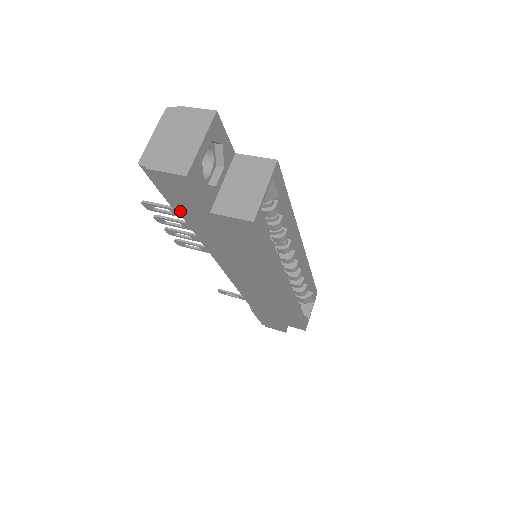
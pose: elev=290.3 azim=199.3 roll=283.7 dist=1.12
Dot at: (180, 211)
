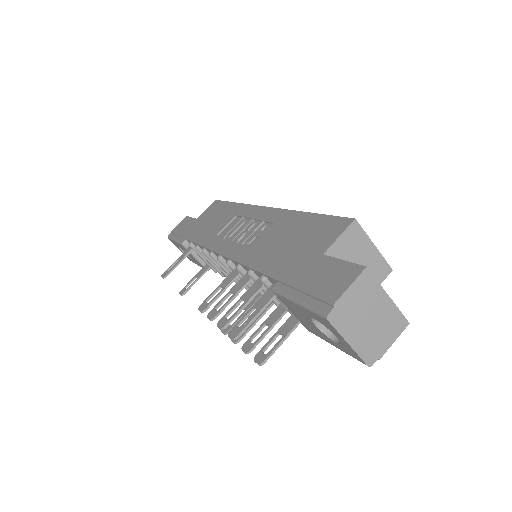
Dot at: occluded
